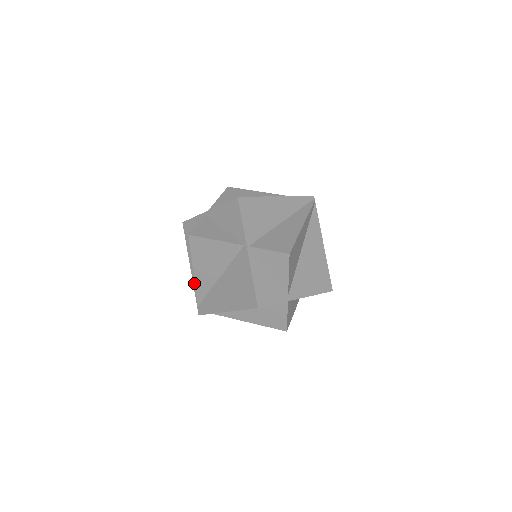
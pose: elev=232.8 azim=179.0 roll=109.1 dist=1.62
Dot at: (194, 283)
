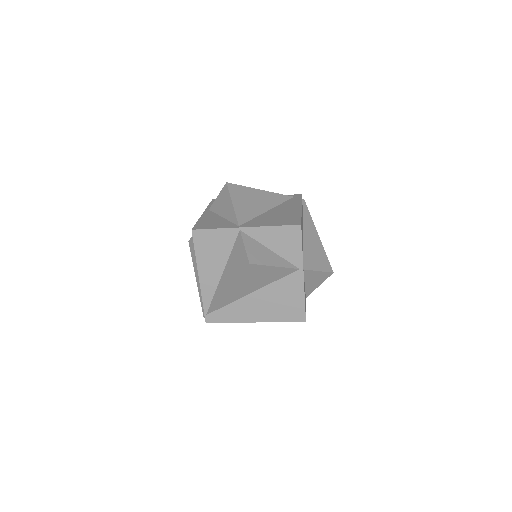
Dot at: (204, 293)
